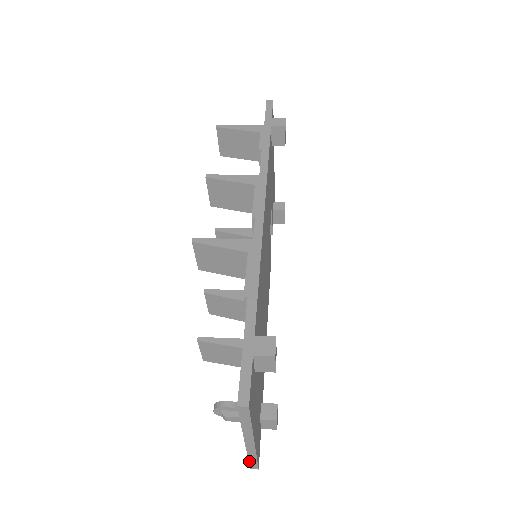
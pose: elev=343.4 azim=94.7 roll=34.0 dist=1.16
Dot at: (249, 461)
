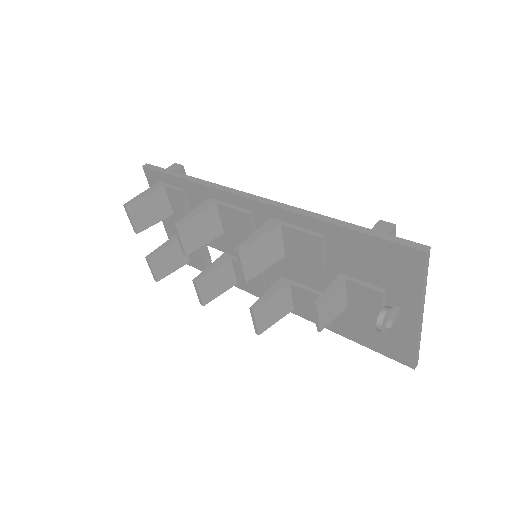
Dot at: (416, 354)
